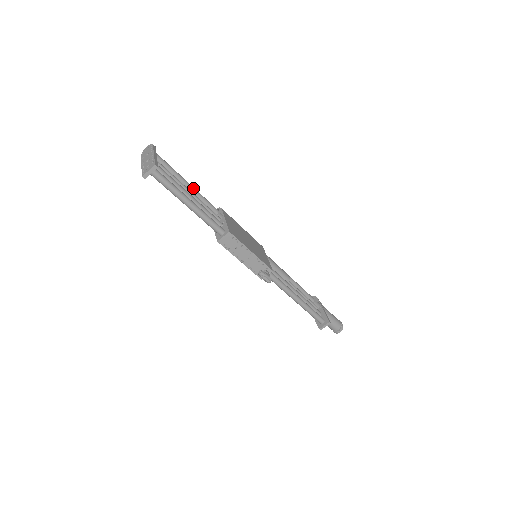
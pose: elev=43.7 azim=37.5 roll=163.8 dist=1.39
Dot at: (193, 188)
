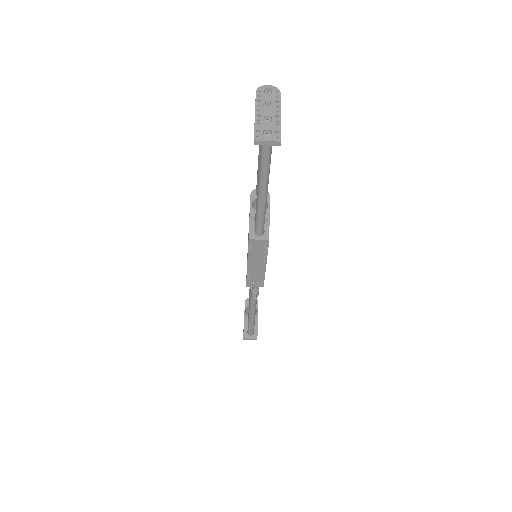
Dot at: occluded
